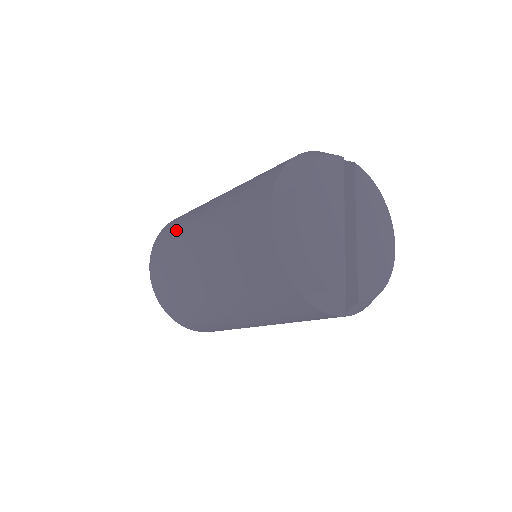
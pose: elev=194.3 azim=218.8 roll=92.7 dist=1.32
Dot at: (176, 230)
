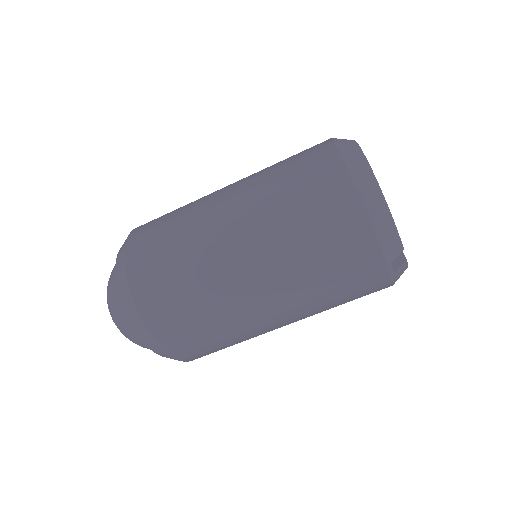
Dot at: (173, 215)
